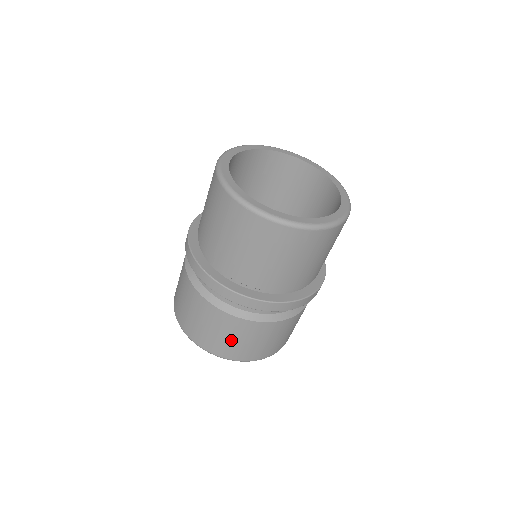
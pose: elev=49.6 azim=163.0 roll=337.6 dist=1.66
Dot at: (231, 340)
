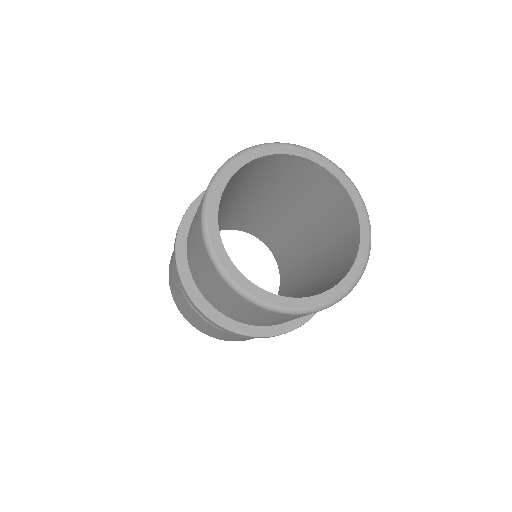
Dot at: occluded
